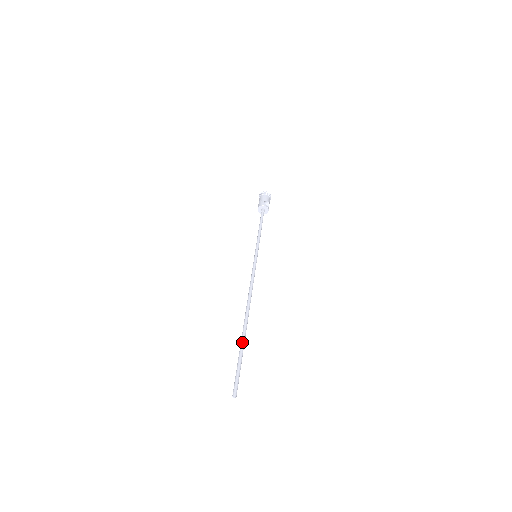
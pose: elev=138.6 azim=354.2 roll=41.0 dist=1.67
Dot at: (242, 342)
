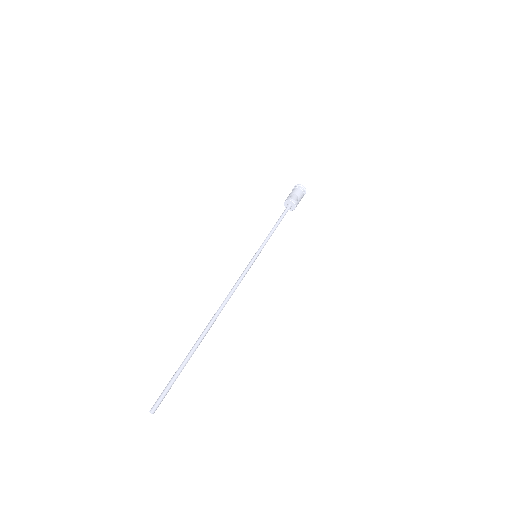
Dot at: occluded
